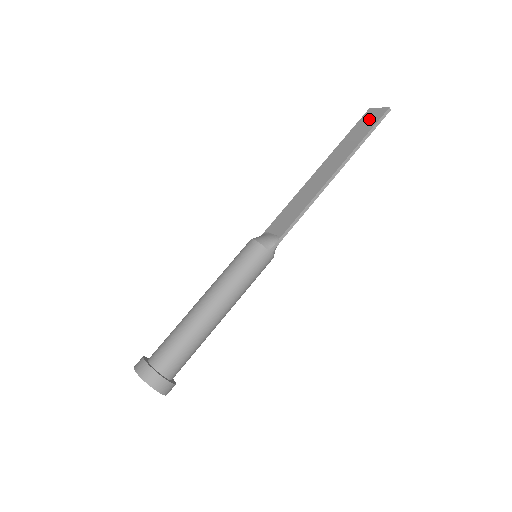
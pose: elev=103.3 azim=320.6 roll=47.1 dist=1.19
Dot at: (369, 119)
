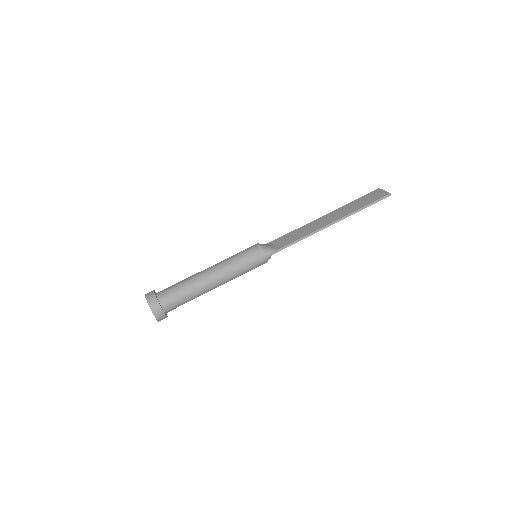
Dot at: (374, 195)
